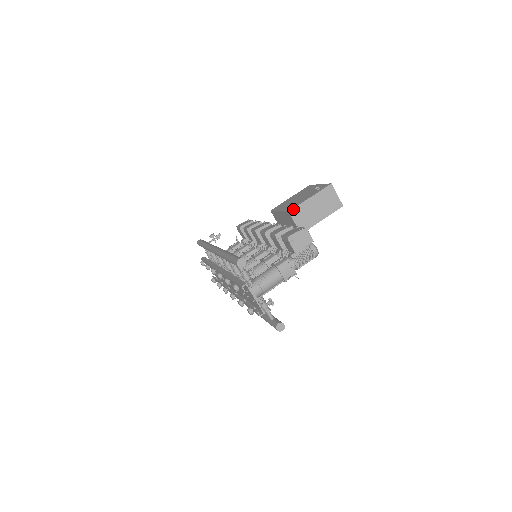
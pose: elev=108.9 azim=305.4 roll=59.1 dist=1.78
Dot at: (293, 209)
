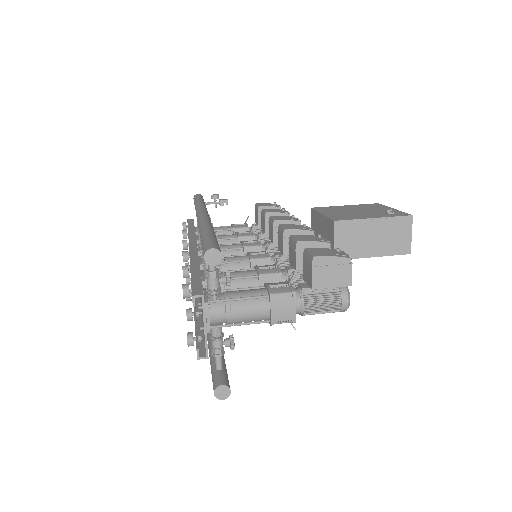
Dot at: (342, 221)
